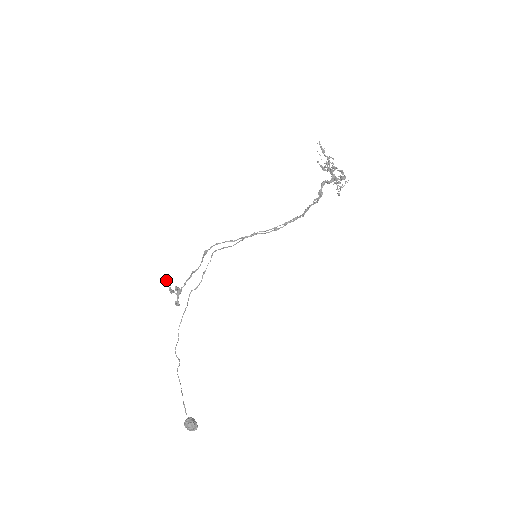
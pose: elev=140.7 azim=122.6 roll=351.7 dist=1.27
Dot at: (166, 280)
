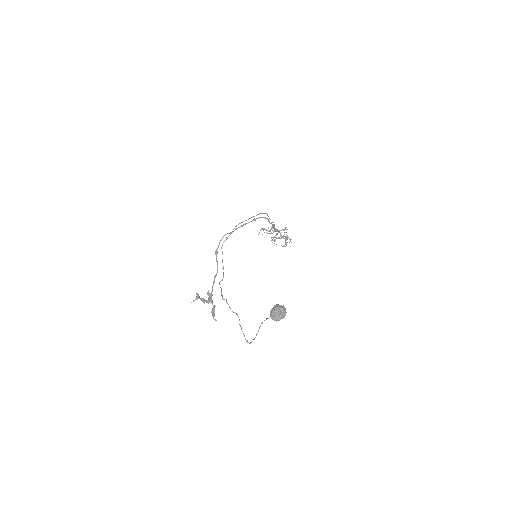
Dot at: (196, 299)
